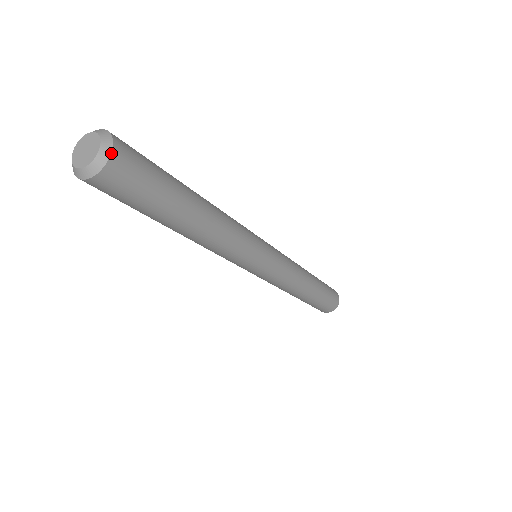
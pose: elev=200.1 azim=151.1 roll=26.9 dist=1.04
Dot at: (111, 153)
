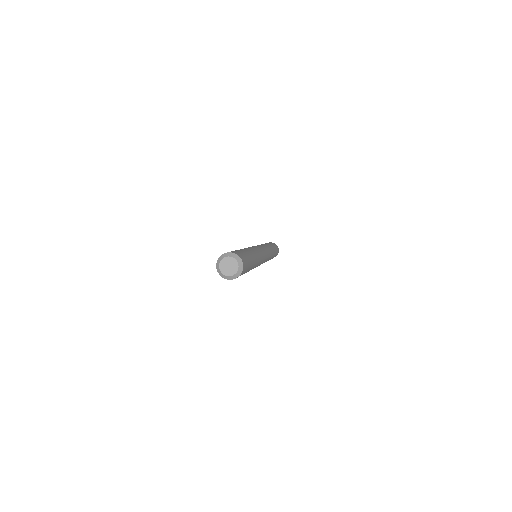
Dot at: (243, 266)
